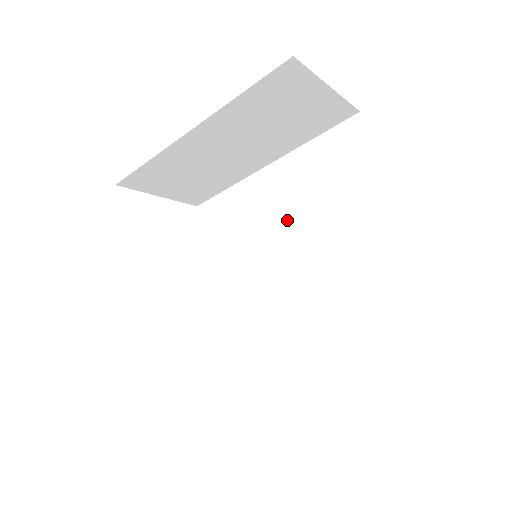
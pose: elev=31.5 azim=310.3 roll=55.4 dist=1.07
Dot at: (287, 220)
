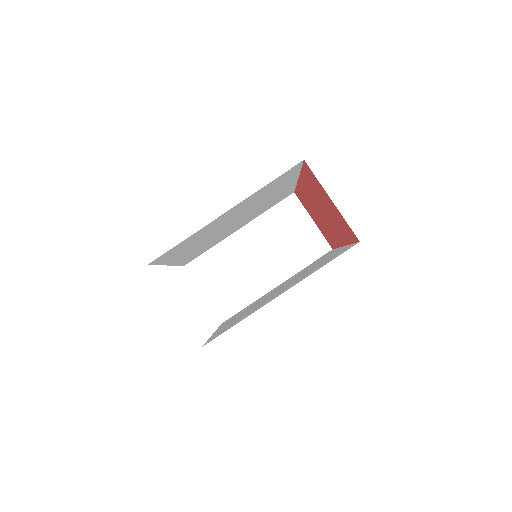
Dot at: occluded
